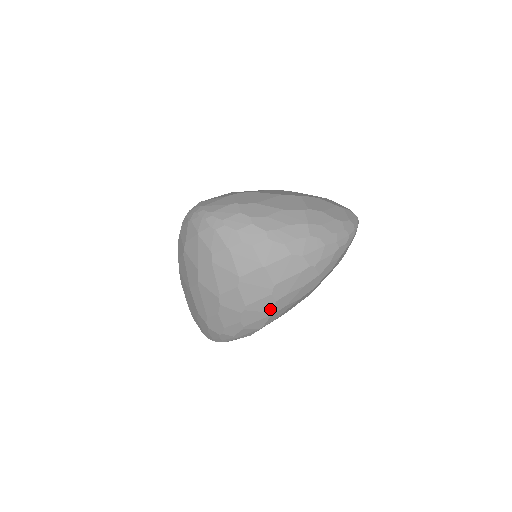
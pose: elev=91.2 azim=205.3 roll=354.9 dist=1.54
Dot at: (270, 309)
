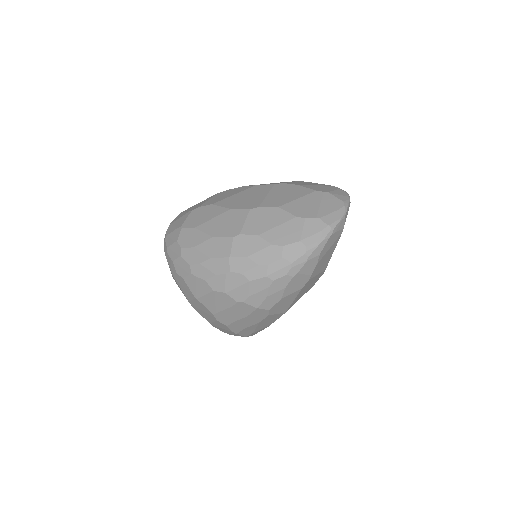
Dot at: (229, 329)
